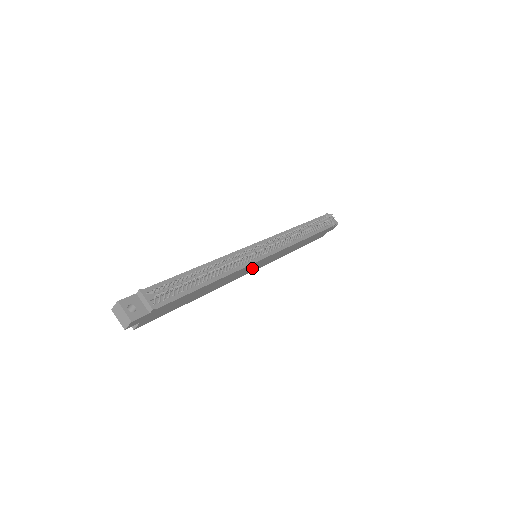
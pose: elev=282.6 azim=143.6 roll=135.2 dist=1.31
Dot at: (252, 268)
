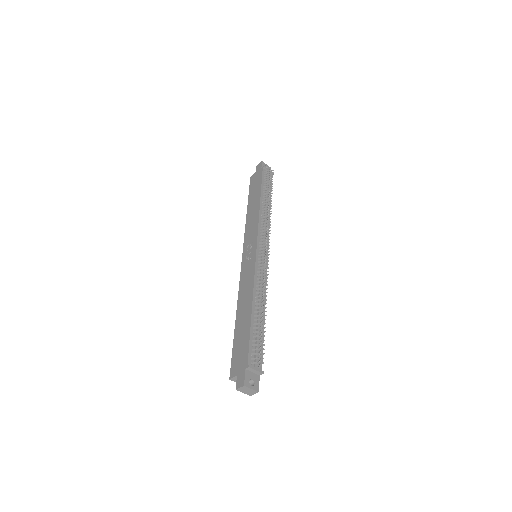
Dot at: occluded
